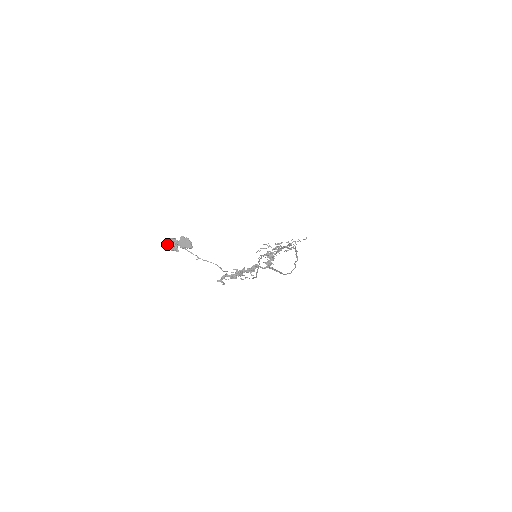
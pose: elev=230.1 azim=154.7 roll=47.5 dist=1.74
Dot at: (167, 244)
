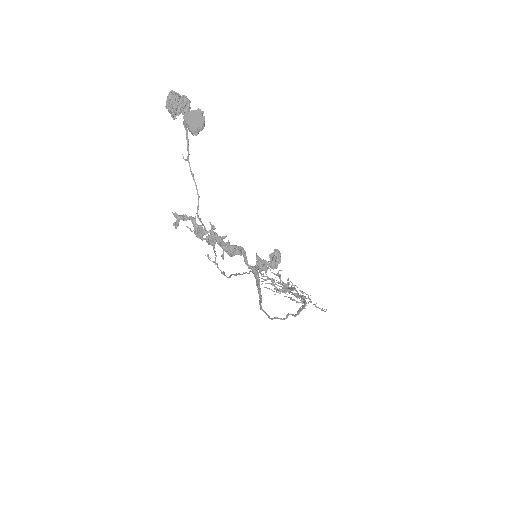
Dot at: (173, 95)
